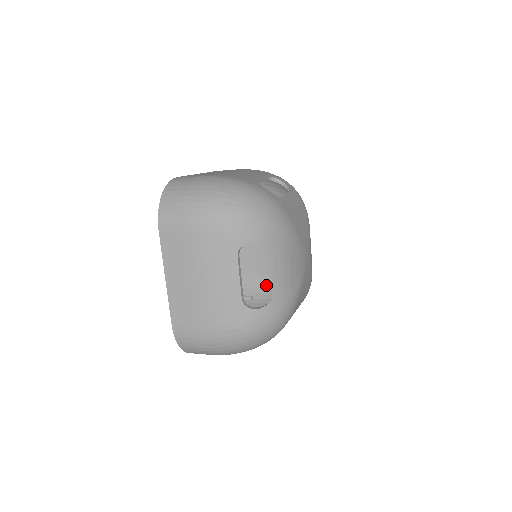
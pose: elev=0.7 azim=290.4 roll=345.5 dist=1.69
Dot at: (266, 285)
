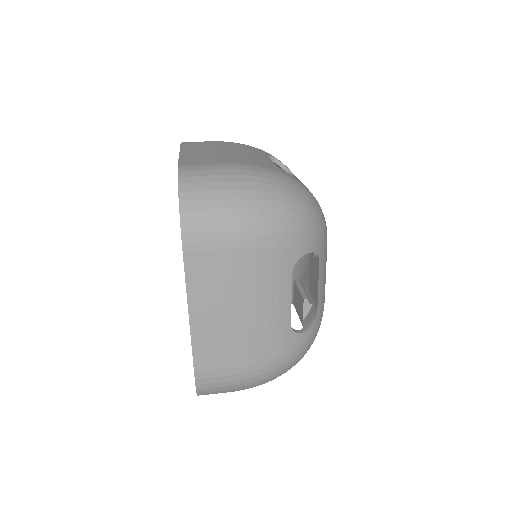
Dot at: occluded
